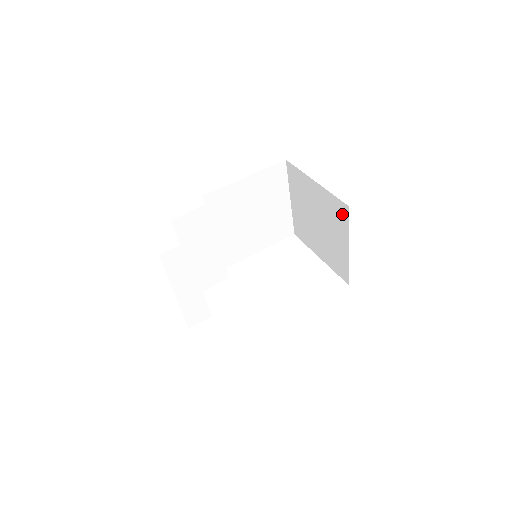
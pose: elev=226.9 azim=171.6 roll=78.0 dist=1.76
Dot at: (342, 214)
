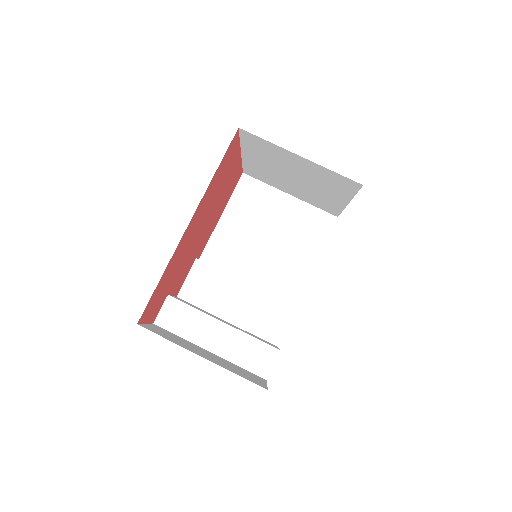
Dot at: (256, 141)
